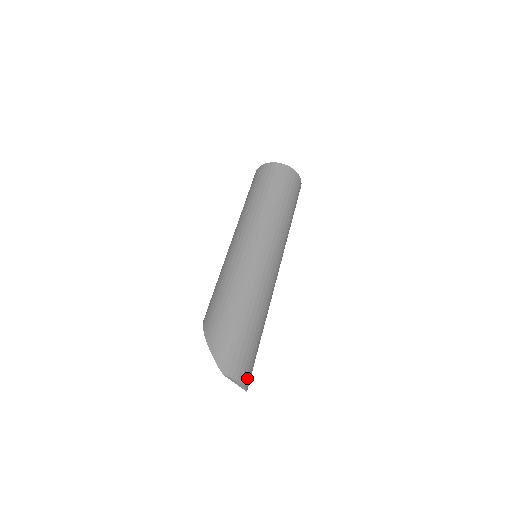
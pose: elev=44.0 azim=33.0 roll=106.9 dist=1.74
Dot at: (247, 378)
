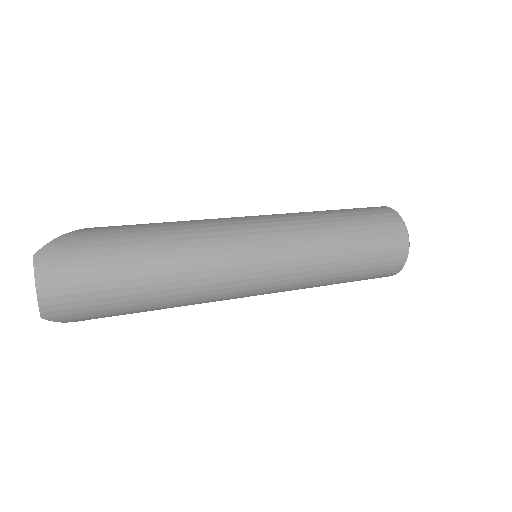
Dot at: (54, 301)
